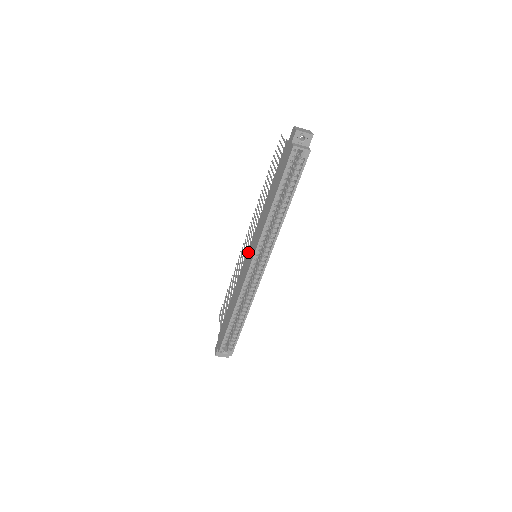
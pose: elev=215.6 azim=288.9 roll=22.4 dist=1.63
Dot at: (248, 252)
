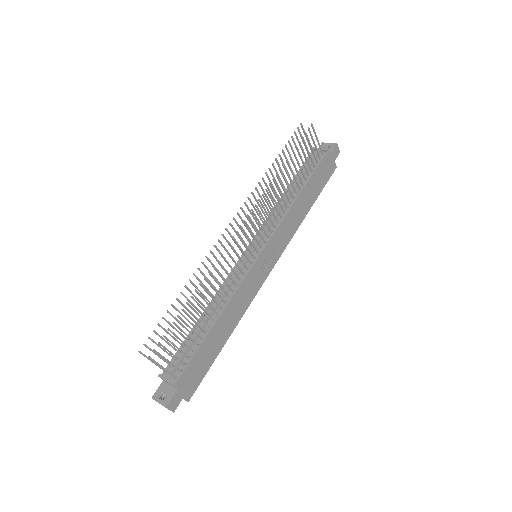
Dot at: occluded
